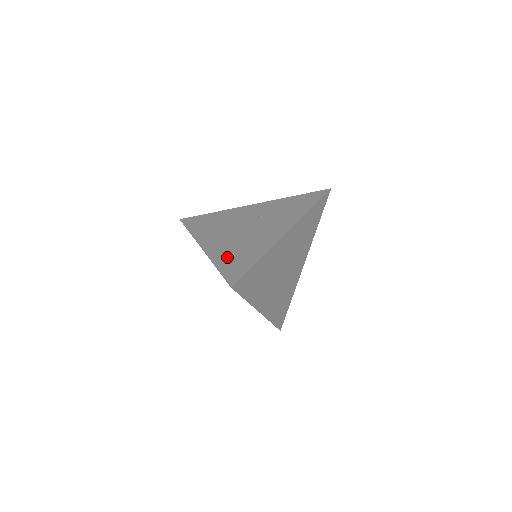
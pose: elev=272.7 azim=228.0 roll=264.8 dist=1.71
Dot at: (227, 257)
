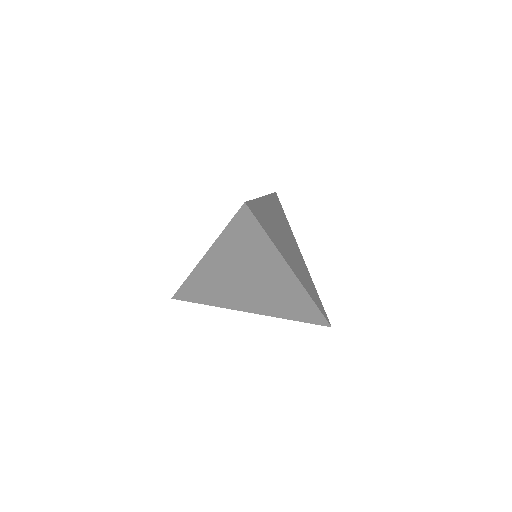
Dot at: occluded
